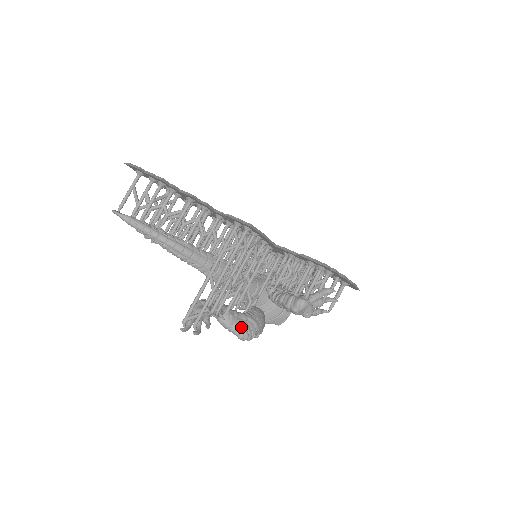
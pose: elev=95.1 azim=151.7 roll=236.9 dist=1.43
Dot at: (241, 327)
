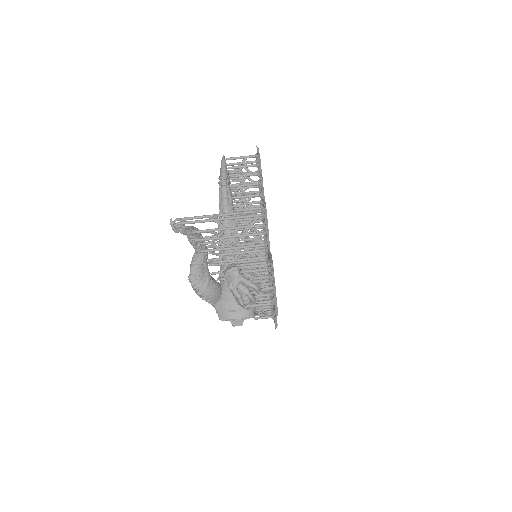
Dot at: (198, 271)
